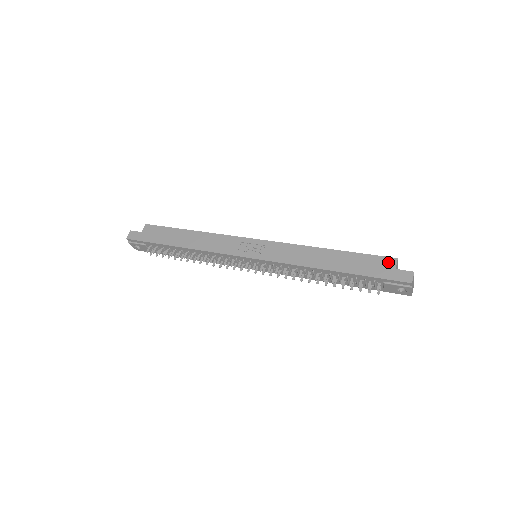
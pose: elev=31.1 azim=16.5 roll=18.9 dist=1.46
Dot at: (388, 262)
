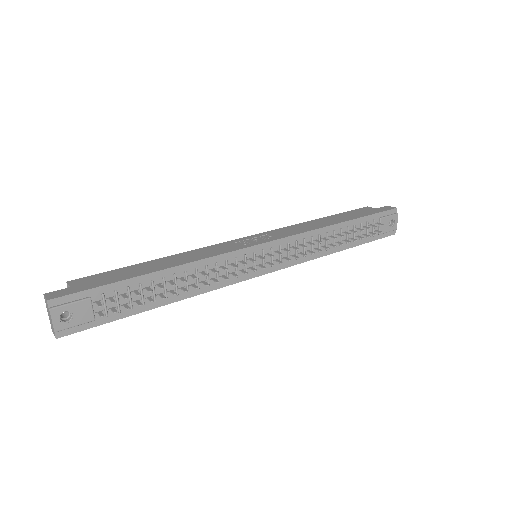
Dot at: (366, 209)
